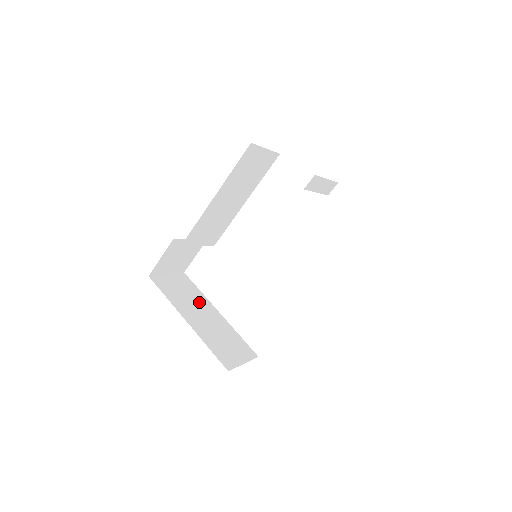
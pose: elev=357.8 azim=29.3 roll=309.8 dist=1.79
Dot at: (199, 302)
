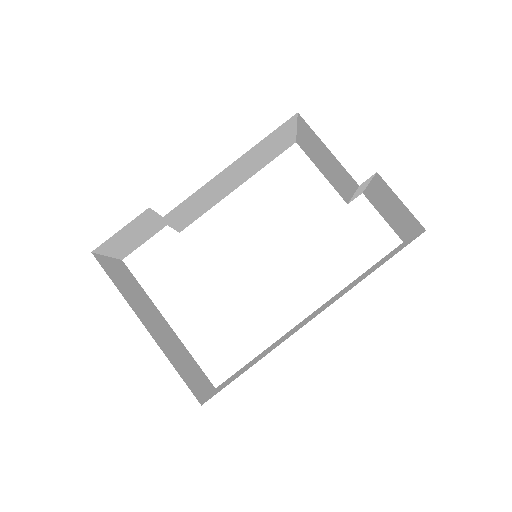
Dot at: (147, 303)
